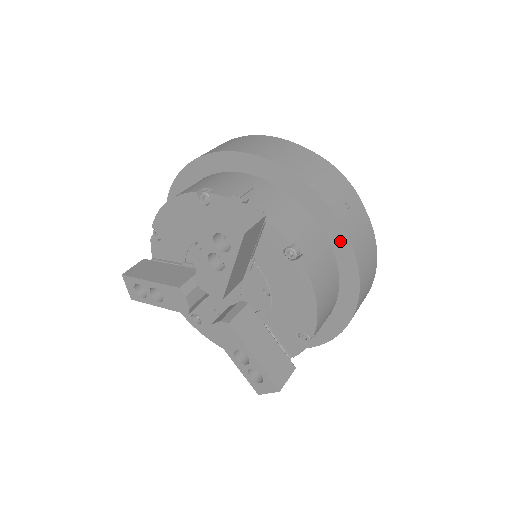
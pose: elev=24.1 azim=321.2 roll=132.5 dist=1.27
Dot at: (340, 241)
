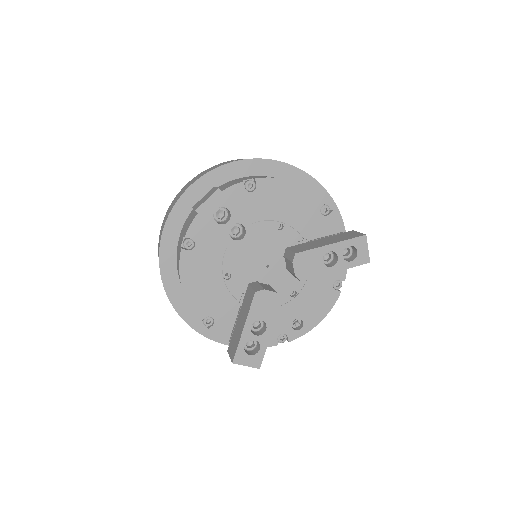
Dot at: (256, 167)
